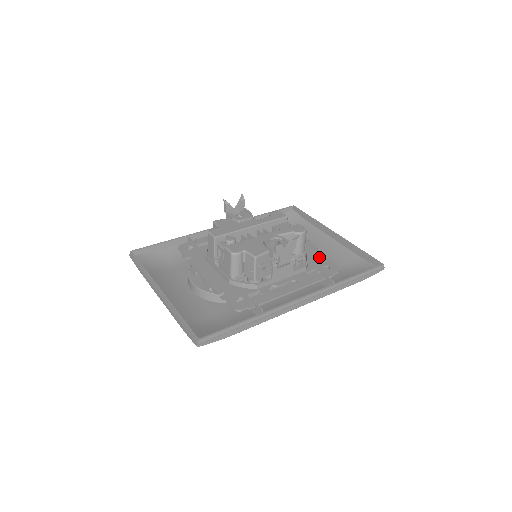
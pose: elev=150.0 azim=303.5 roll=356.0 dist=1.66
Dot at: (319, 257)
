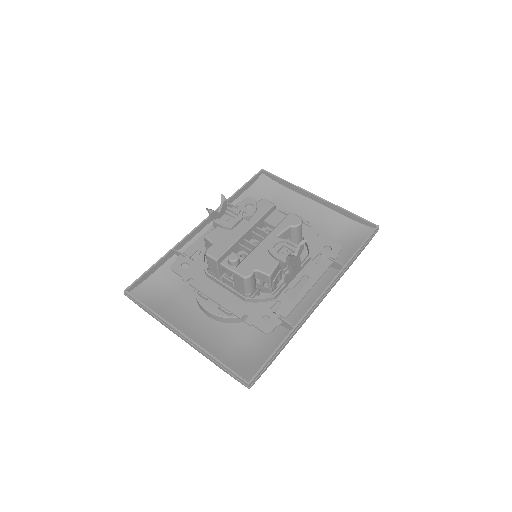
Dot at: (316, 236)
